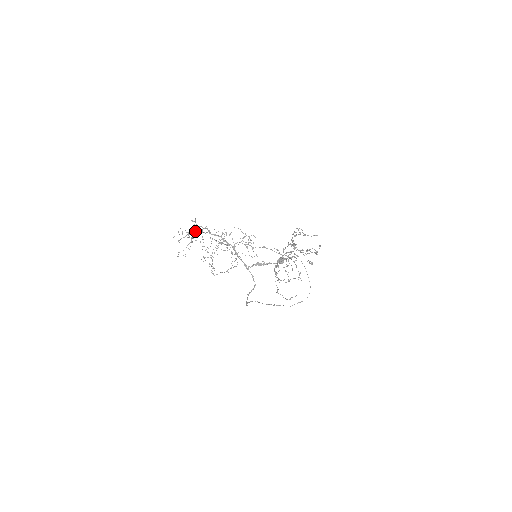
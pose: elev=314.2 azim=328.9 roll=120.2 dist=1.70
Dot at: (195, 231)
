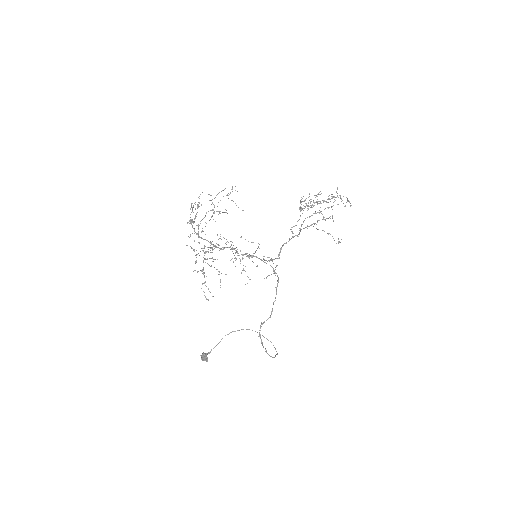
Dot at: (194, 222)
